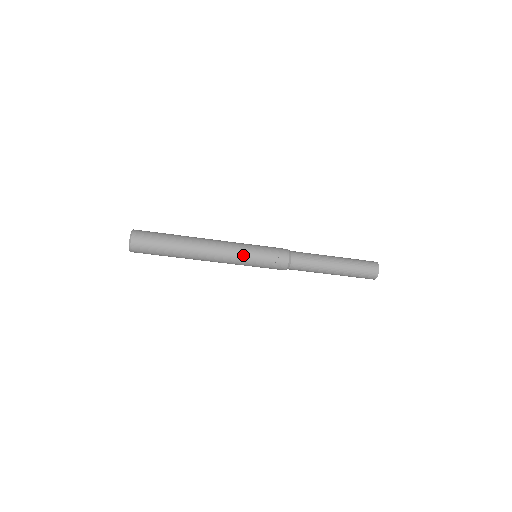
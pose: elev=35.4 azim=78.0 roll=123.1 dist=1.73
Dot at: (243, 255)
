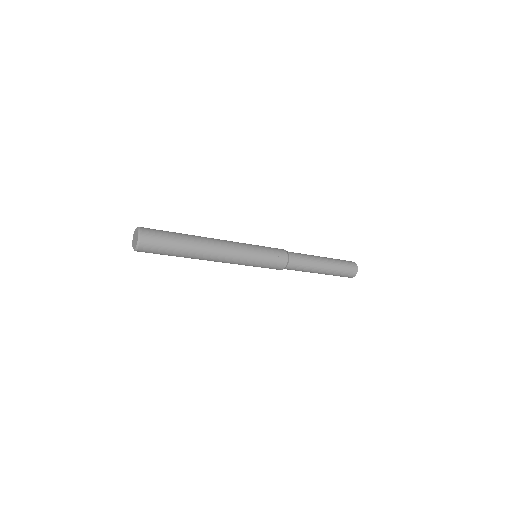
Dot at: (248, 256)
